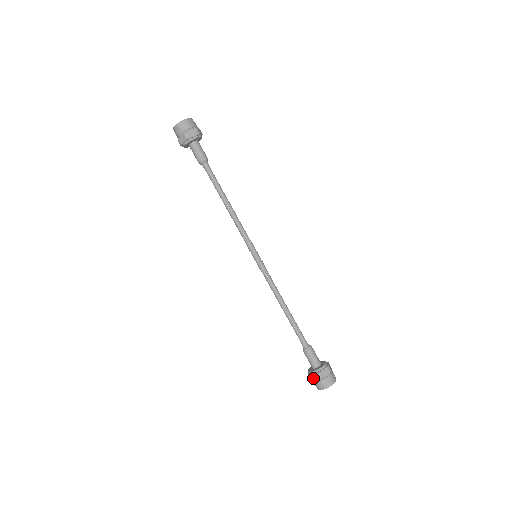
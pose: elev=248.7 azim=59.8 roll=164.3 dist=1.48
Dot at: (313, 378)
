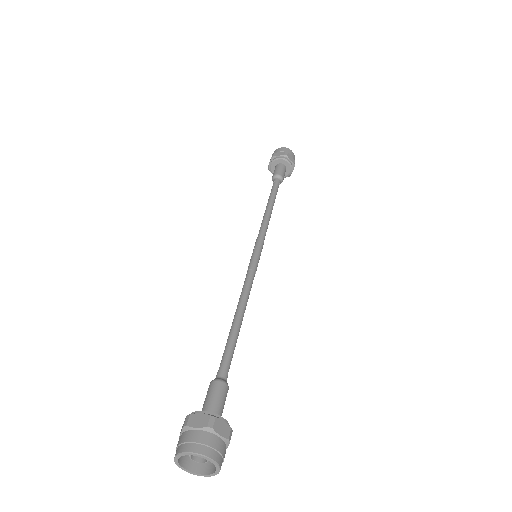
Dot at: (194, 421)
